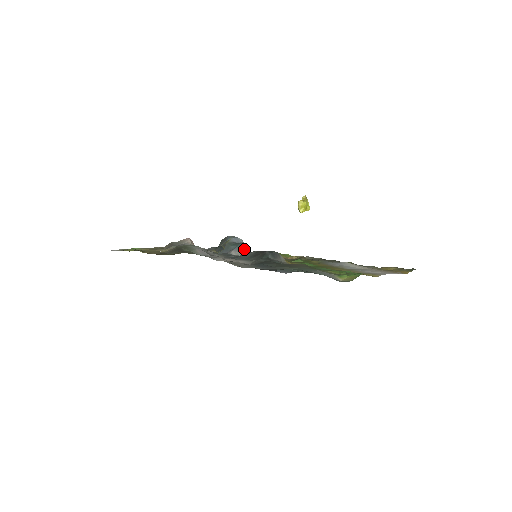
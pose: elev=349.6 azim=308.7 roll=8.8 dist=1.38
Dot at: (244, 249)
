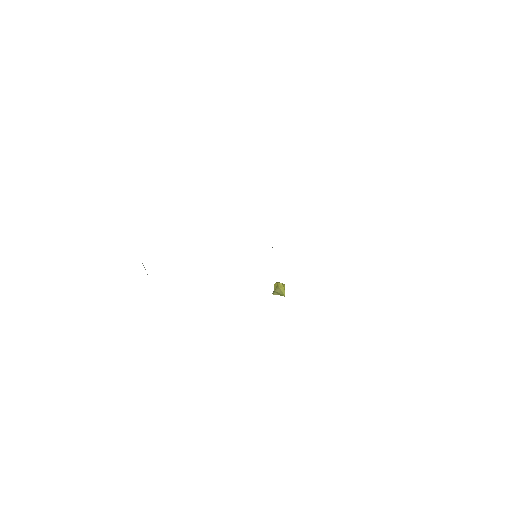
Dot at: occluded
